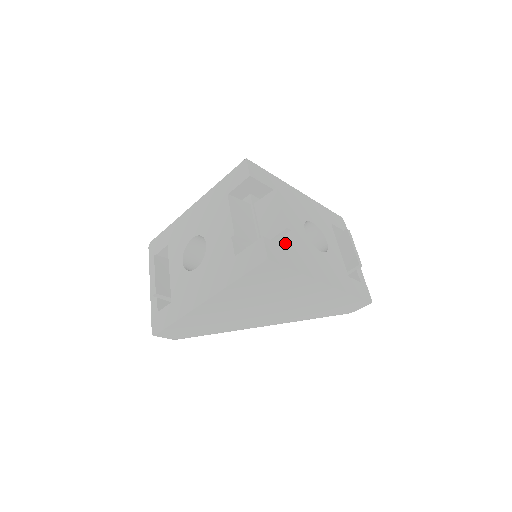
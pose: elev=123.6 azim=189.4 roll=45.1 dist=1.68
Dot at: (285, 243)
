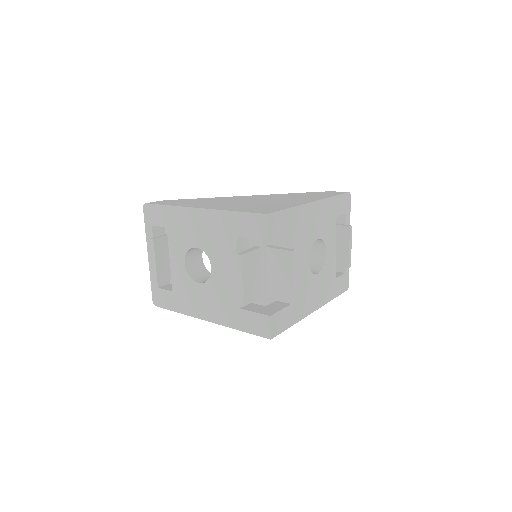
Dot at: occluded
